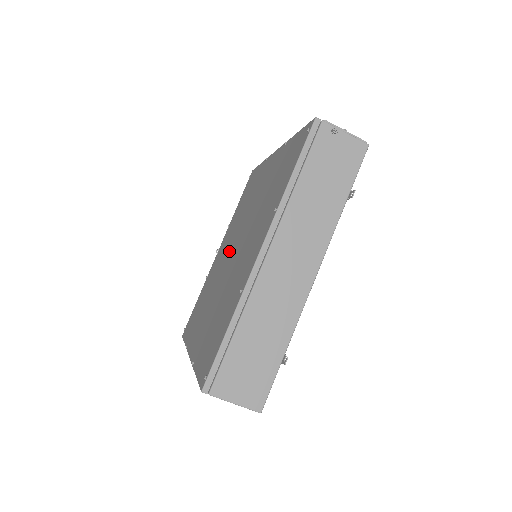
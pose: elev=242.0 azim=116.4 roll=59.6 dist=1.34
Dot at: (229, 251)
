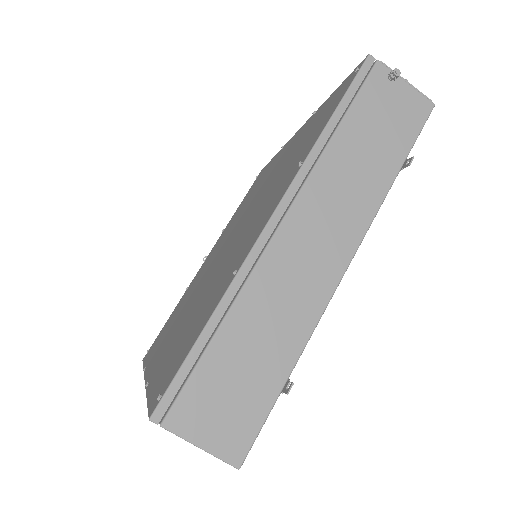
Dot at: (221, 248)
